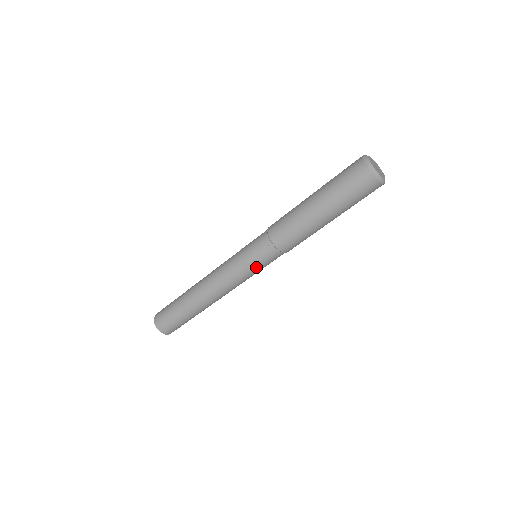
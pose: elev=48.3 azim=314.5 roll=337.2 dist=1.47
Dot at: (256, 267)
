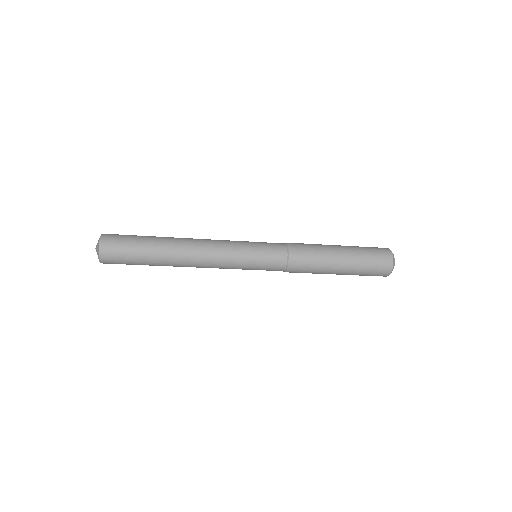
Dot at: occluded
